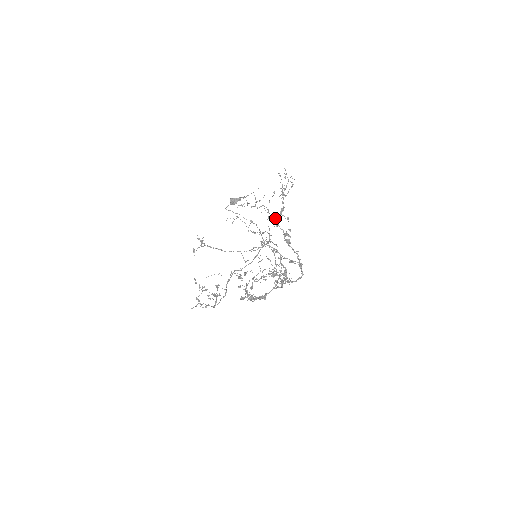
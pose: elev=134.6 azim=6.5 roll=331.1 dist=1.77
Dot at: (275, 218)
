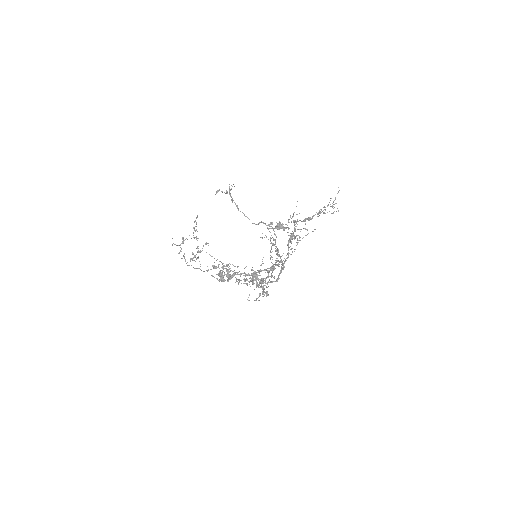
Dot at: occluded
